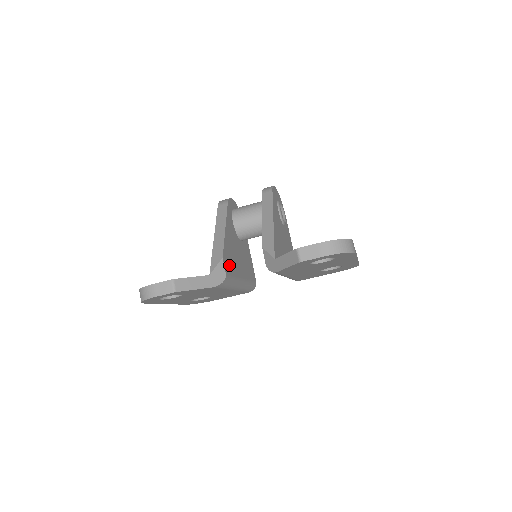
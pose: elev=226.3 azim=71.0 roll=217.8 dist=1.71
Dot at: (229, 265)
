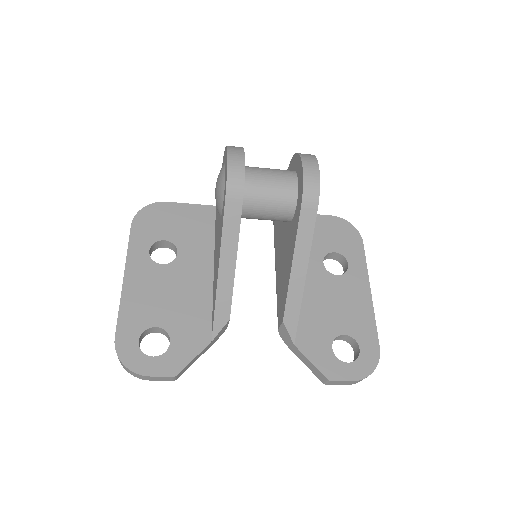
Dot at: occluded
